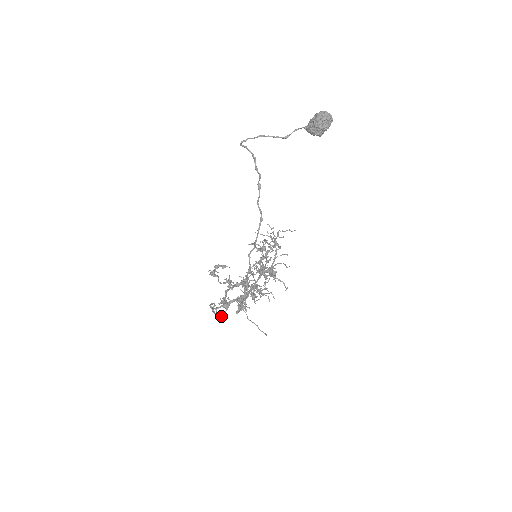
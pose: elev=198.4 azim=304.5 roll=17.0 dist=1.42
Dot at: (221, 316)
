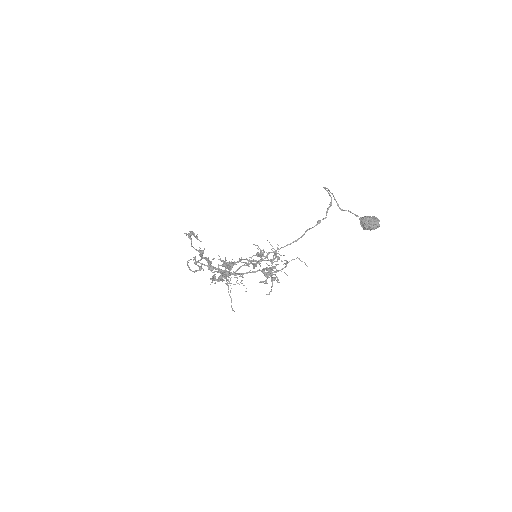
Dot at: (192, 271)
